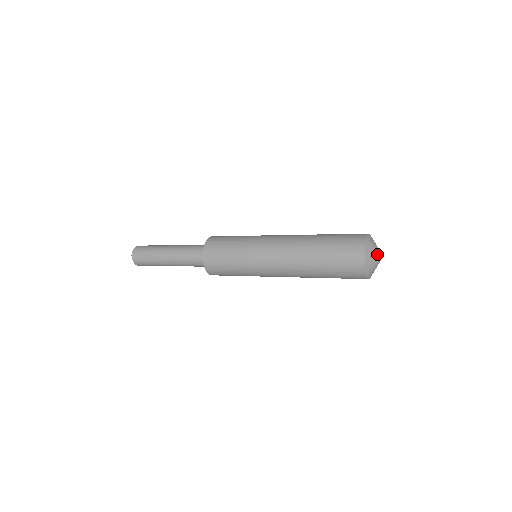
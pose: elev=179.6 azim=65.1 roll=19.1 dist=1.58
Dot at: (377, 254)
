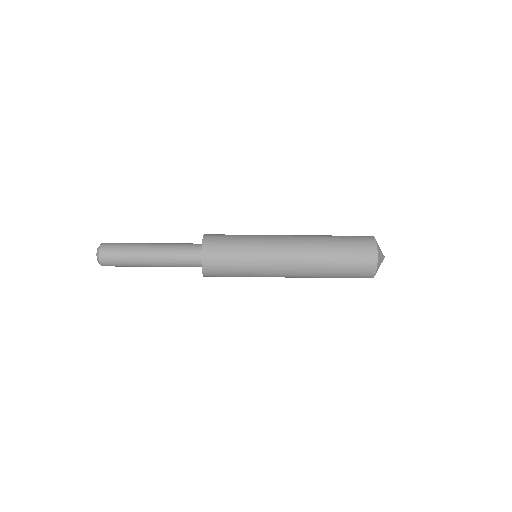
Dot at: occluded
